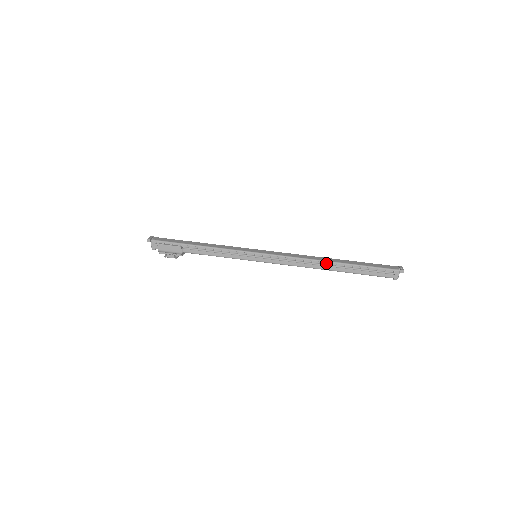
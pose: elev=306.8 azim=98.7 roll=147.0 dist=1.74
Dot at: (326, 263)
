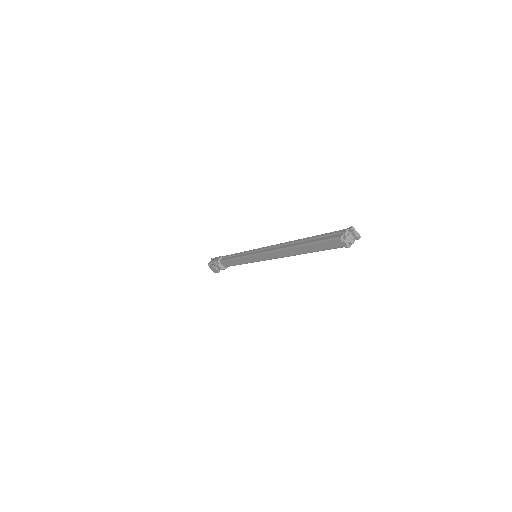
Dot at: (294, 241)
